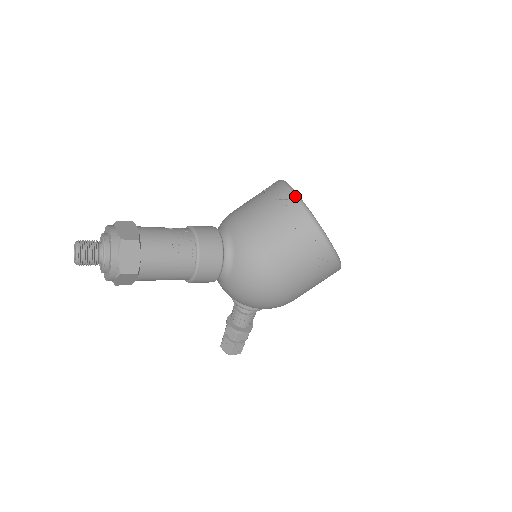
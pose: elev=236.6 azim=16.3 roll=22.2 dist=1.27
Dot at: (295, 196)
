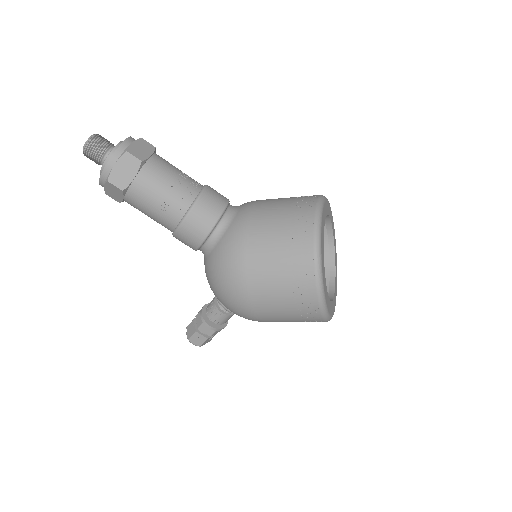
Dot at: (317, 212)
